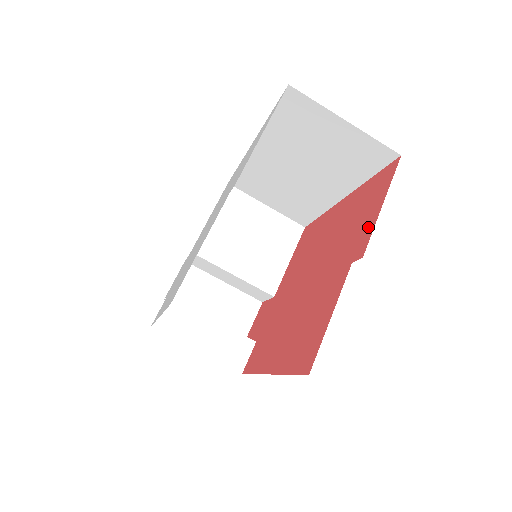
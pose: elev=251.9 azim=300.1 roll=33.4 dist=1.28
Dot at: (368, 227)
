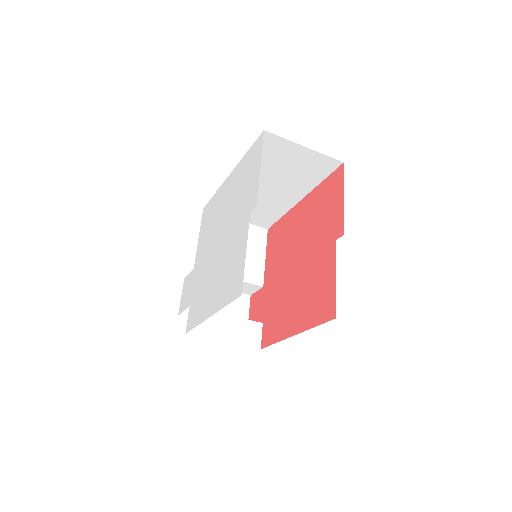
Dot at: (338, 214)
